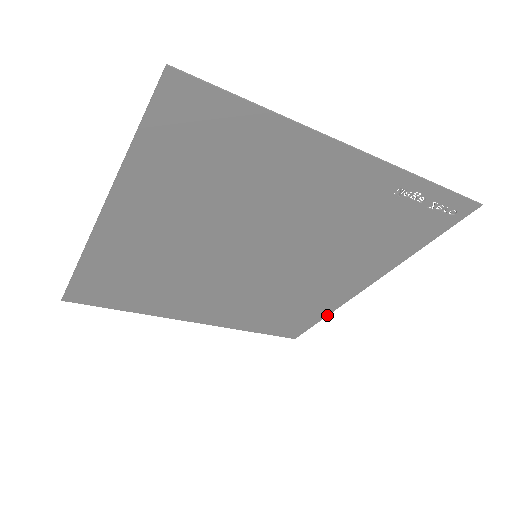
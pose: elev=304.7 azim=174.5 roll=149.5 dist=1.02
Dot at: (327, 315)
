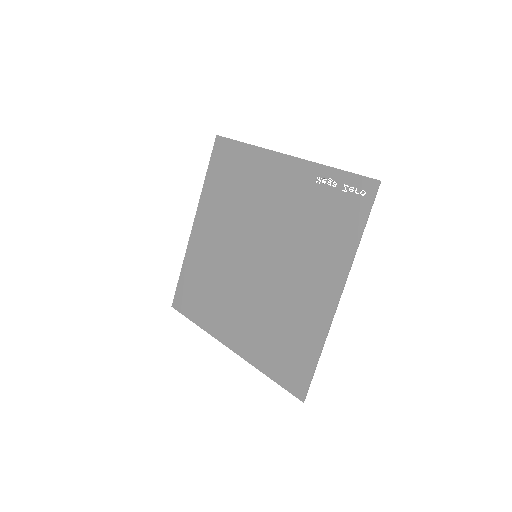
Dot at: (320, 353)
